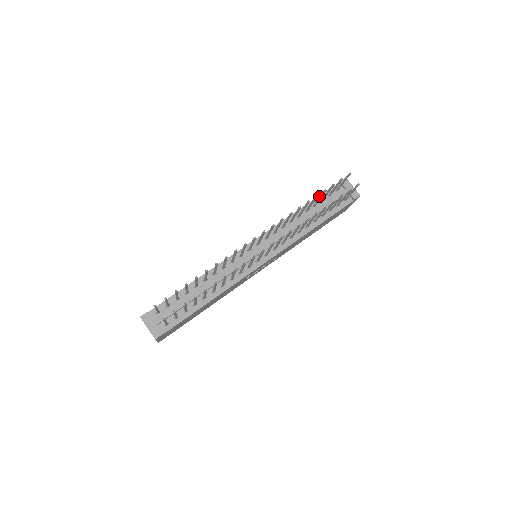
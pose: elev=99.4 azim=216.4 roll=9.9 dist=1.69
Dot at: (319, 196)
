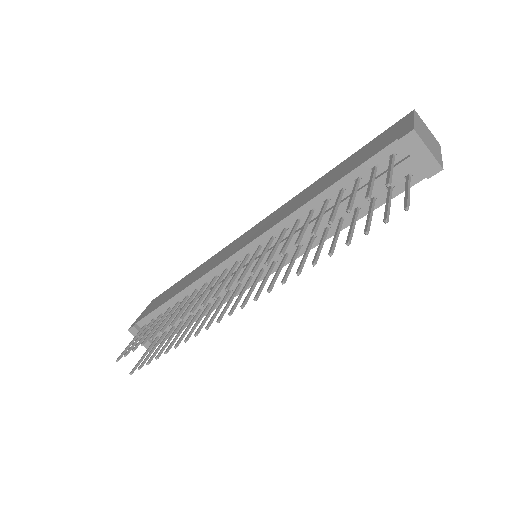
Dot at: (352, 171)
